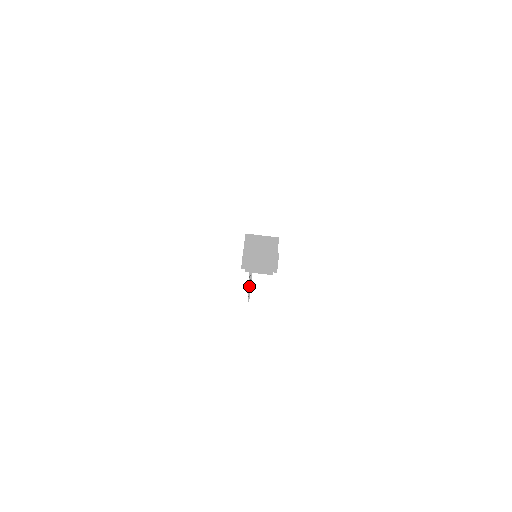
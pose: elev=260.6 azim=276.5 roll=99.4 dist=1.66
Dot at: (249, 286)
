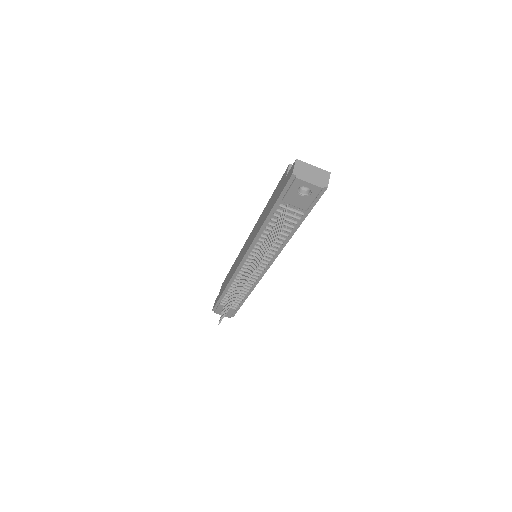
Dot at: (271, 238)
